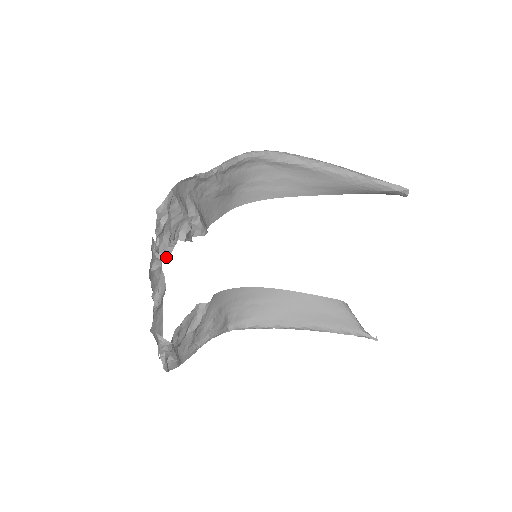
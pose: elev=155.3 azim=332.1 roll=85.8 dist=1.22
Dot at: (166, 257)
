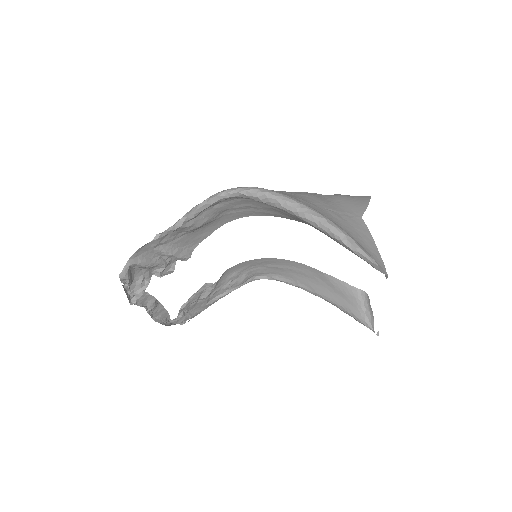
Dot at: (139, 297)
